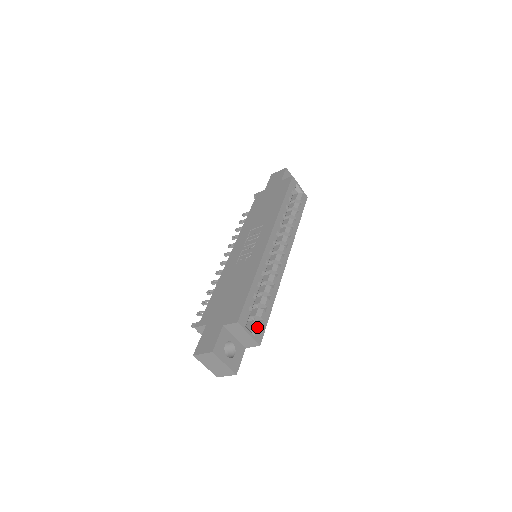
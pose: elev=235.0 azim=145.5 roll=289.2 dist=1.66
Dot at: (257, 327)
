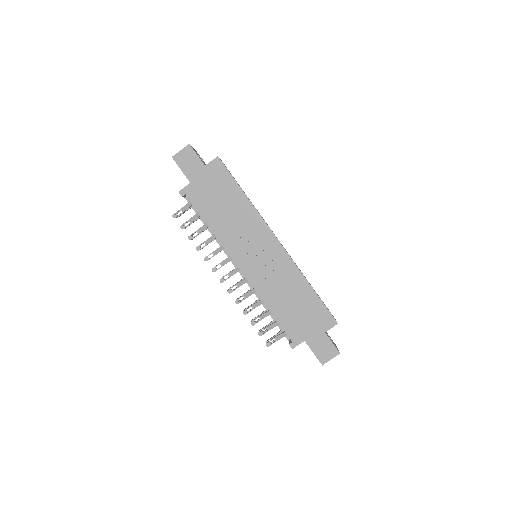
Dot at: occluded
